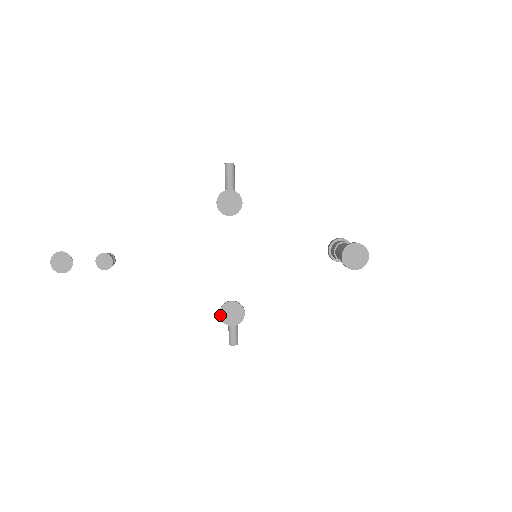
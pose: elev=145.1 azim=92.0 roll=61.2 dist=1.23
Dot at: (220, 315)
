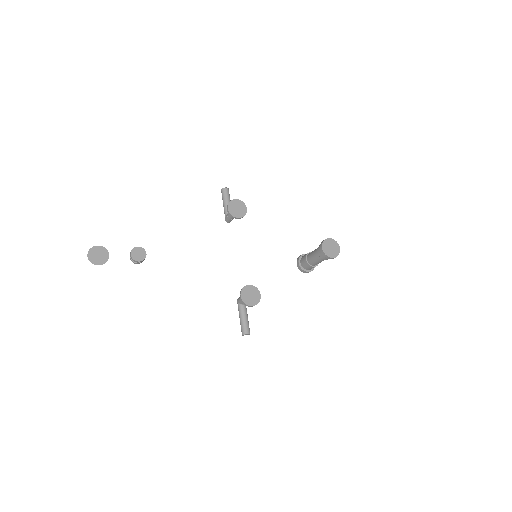
Dot at: (241, 297)
